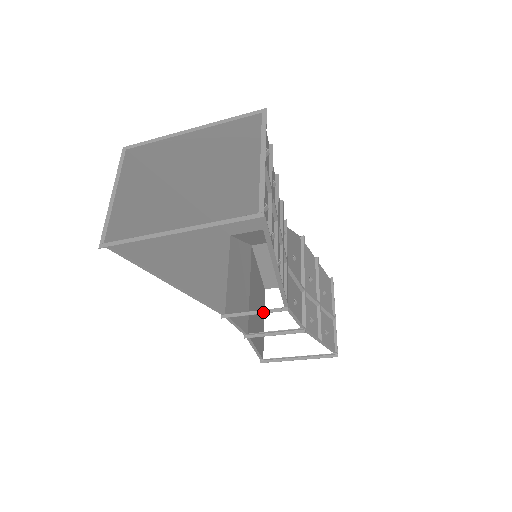
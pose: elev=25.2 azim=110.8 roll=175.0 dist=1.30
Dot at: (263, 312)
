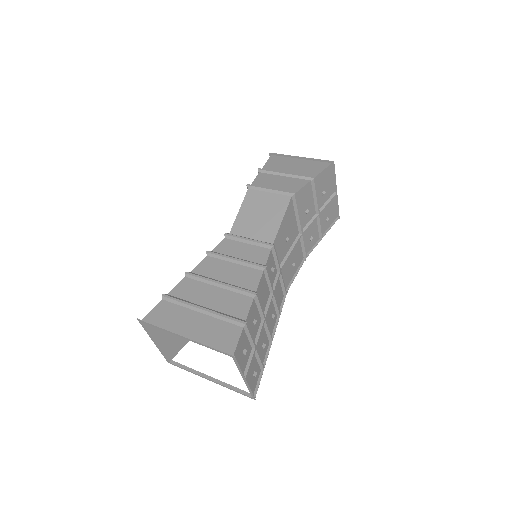
Dot at: occluded
